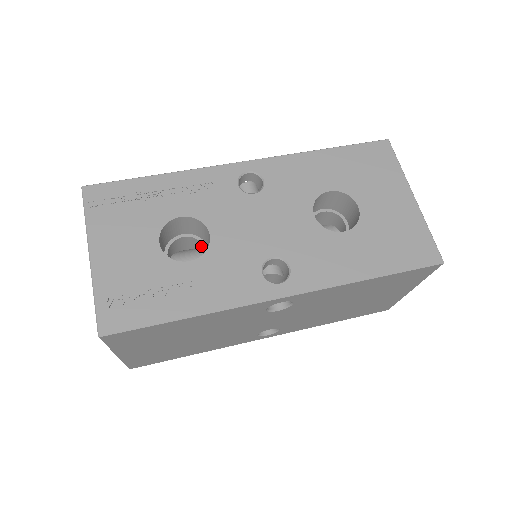
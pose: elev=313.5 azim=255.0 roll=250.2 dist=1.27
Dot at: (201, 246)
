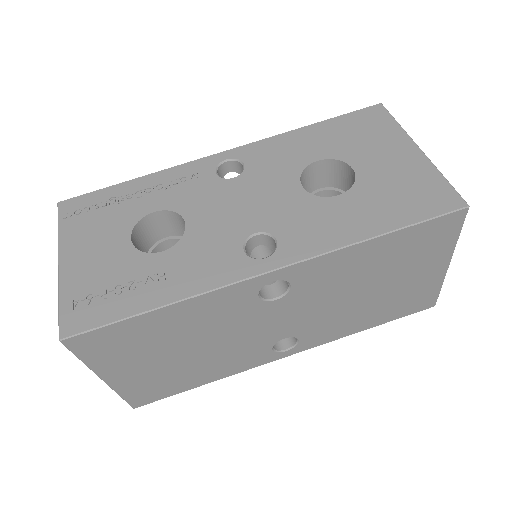
Dot at: occluded
